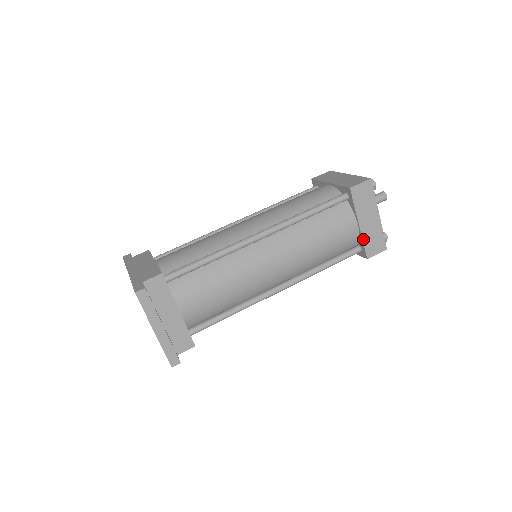
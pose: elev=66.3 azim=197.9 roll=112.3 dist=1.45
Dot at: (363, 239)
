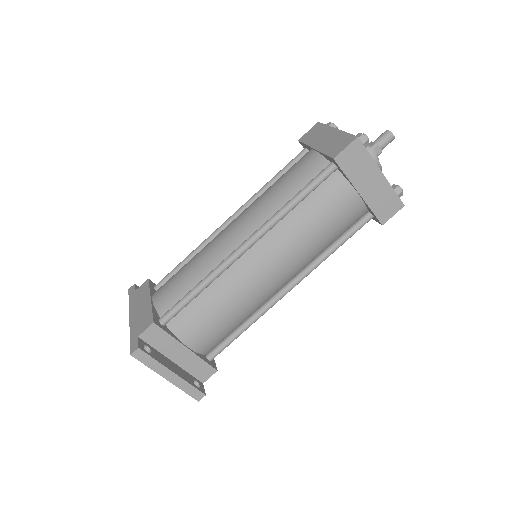
Dot at: (370, 207)
